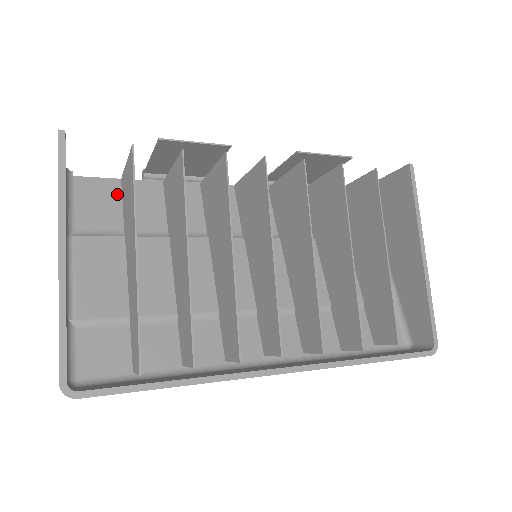
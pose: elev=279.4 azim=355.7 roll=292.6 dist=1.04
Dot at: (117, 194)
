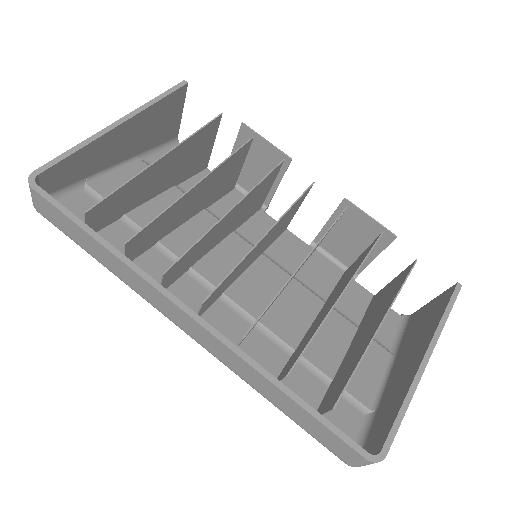
Dot at: occluded
